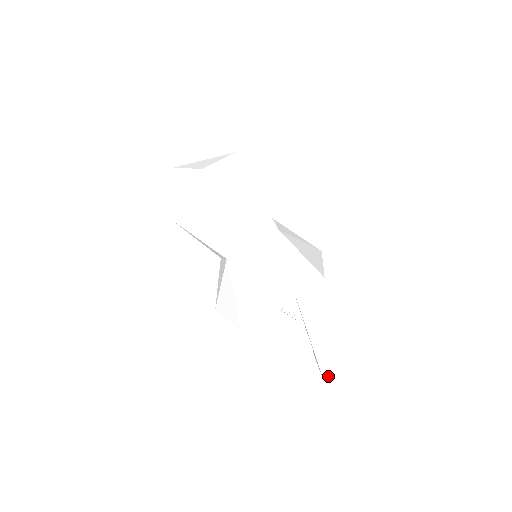
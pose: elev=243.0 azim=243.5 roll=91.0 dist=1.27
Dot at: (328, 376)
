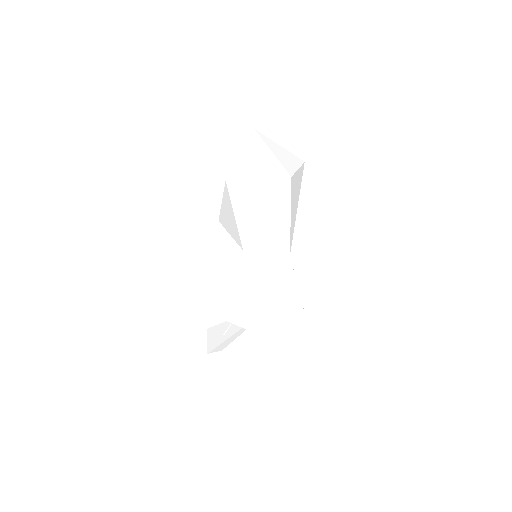
Dot at: occluded
